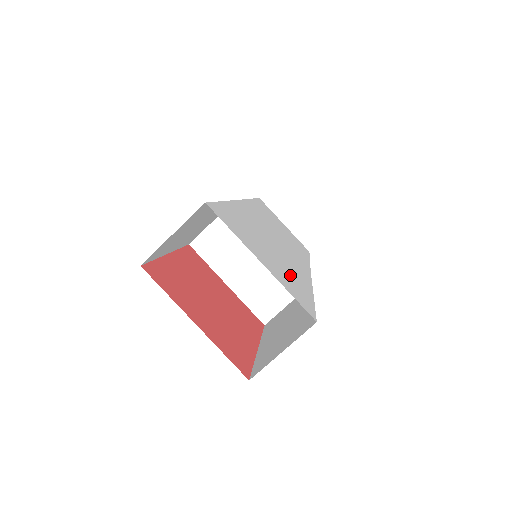
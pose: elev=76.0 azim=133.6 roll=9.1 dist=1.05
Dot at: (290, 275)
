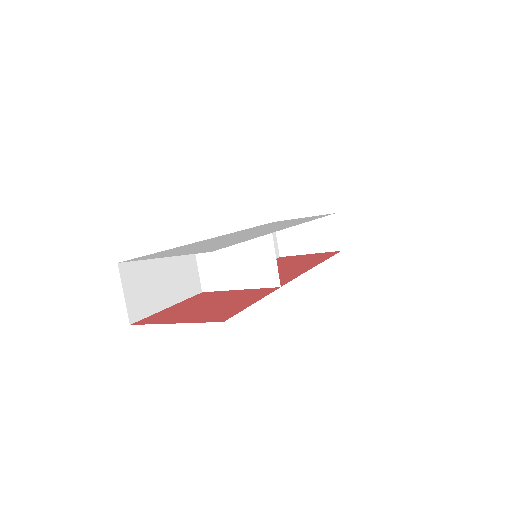
Dot at: (218, 245)
